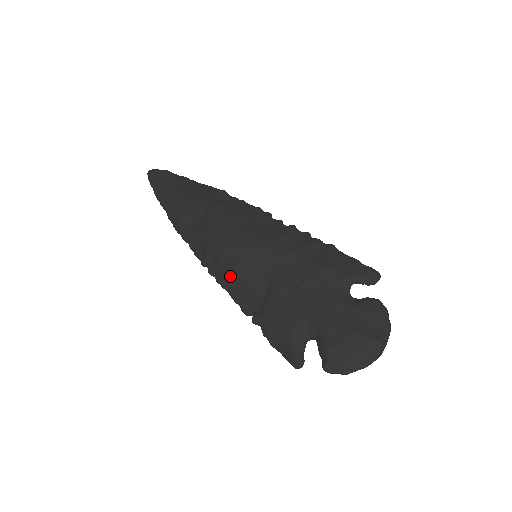
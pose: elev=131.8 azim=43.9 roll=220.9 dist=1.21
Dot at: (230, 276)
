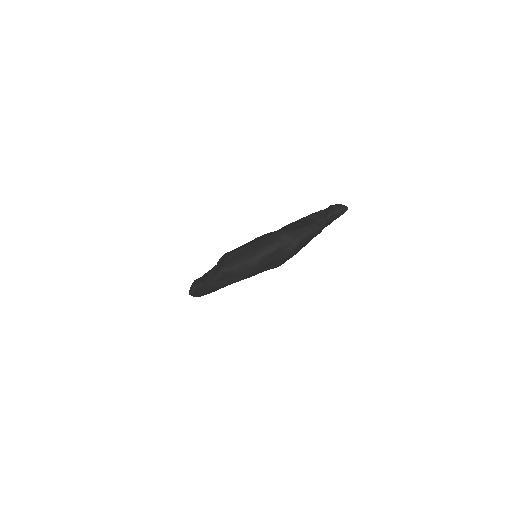
Dot at: occluded
